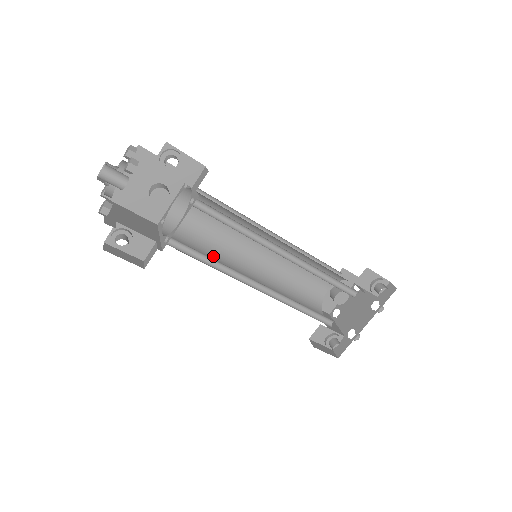
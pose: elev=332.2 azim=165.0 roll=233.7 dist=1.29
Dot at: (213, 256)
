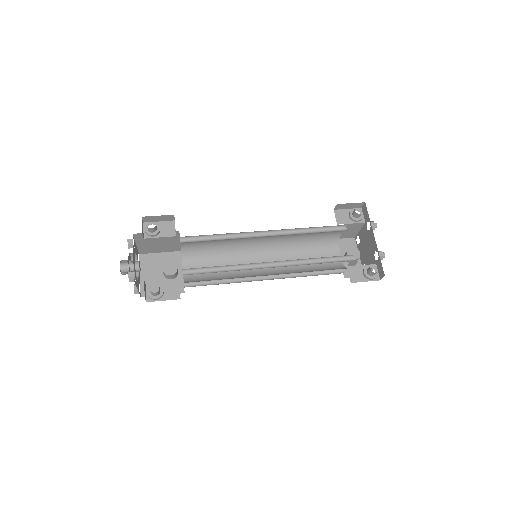
Dot at: occluded
